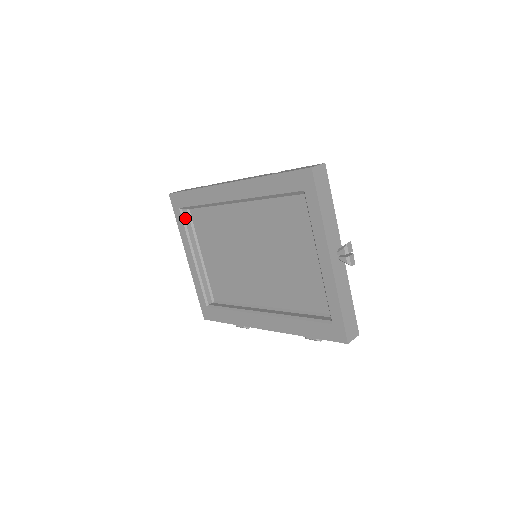
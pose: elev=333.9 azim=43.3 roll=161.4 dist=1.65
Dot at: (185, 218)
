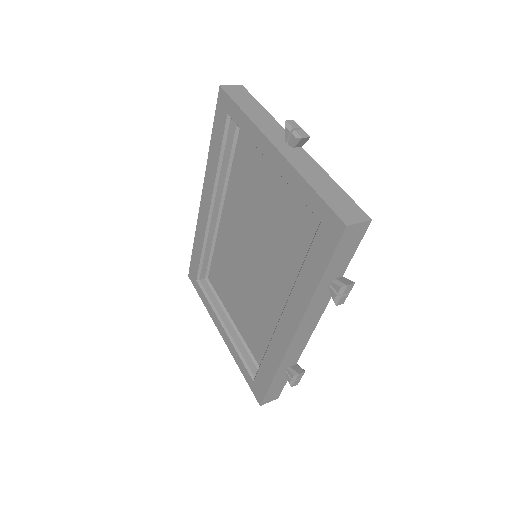
Dot at: (204, 288)
